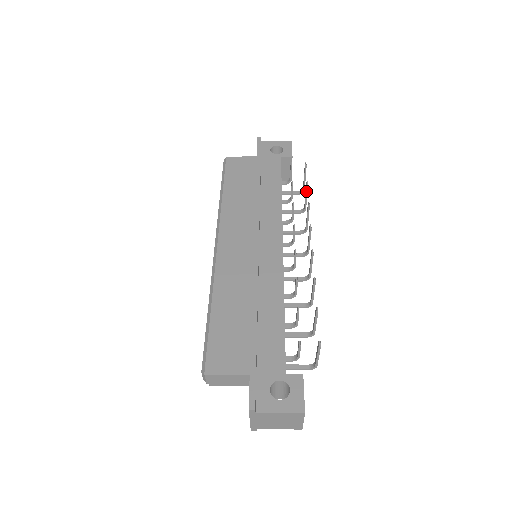
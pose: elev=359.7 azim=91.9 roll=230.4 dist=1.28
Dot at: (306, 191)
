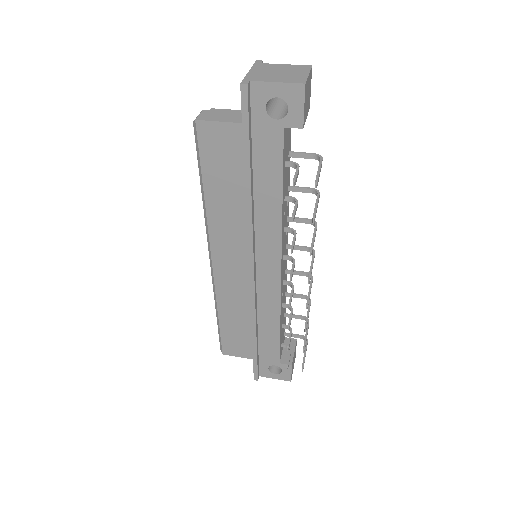
Dot at: occluded
